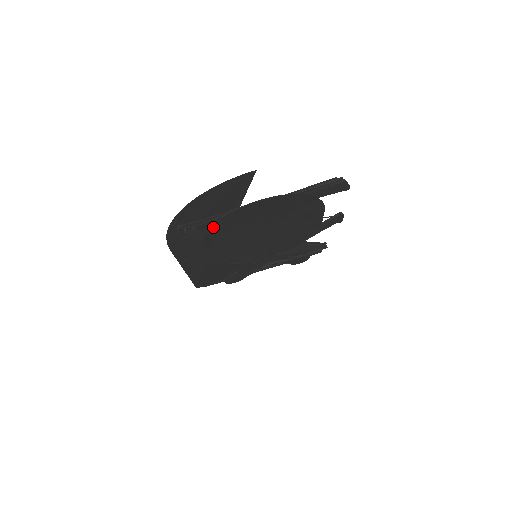
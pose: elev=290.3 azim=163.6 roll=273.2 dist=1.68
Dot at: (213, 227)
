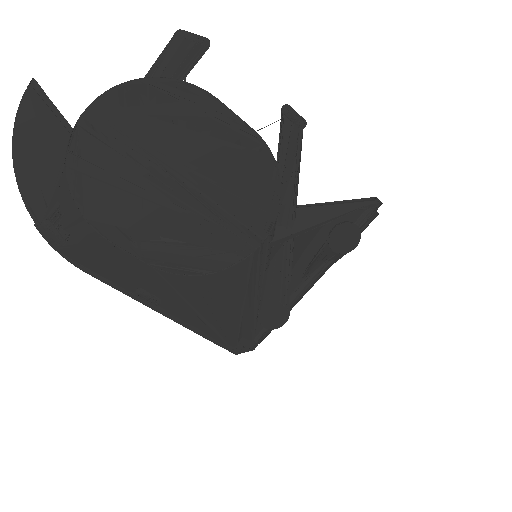
Dot at: (79, 199)
